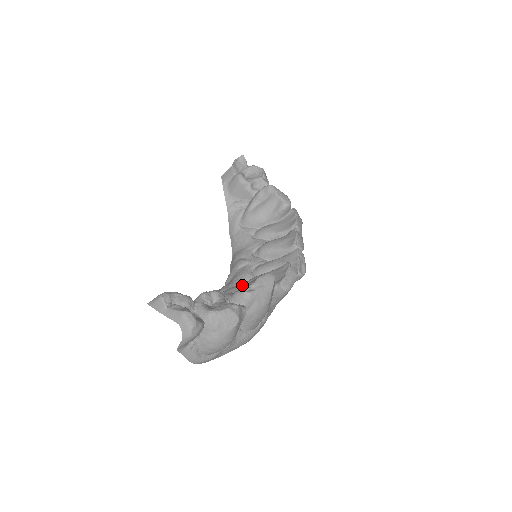
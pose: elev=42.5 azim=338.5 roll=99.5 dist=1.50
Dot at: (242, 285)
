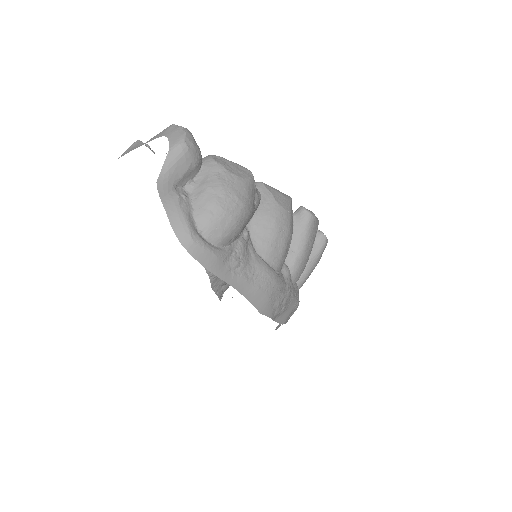
Dot at: occluded
